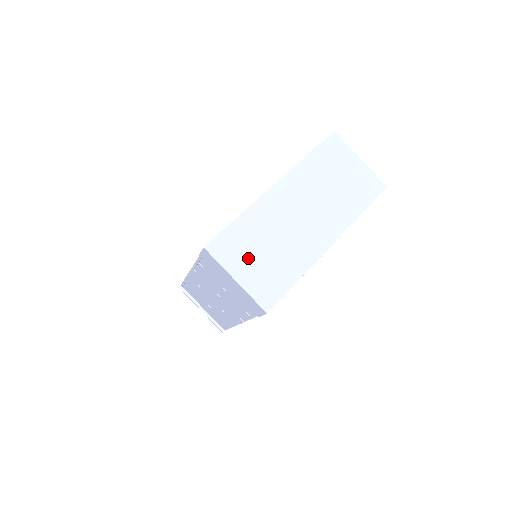
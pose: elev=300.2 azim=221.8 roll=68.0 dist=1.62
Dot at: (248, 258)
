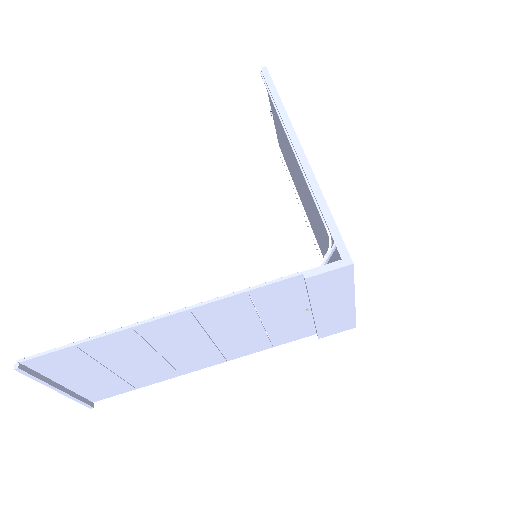
Dot at: occluded
